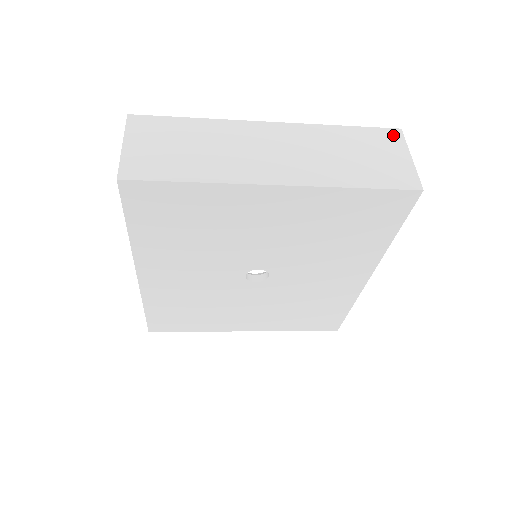
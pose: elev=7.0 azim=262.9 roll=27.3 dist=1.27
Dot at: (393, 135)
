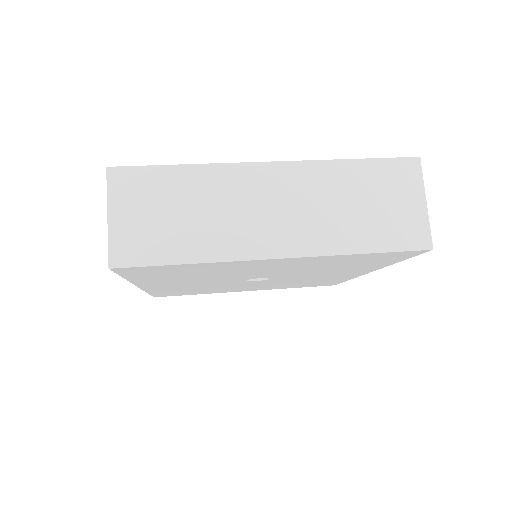
Dot at: (409, 169)
